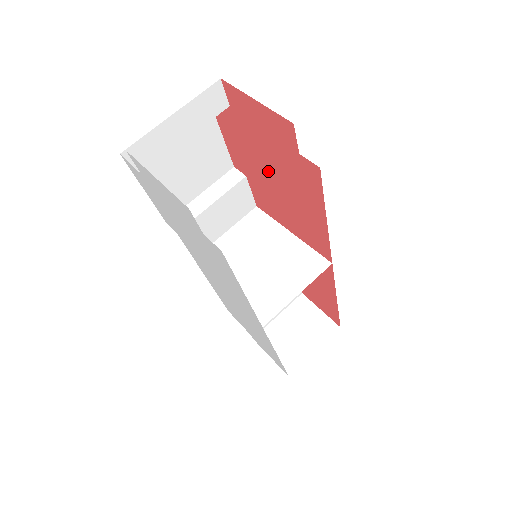
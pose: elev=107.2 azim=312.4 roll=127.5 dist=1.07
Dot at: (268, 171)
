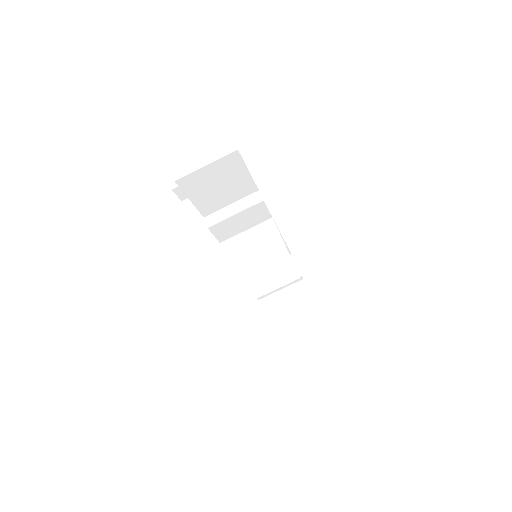
Dot at: occluded
